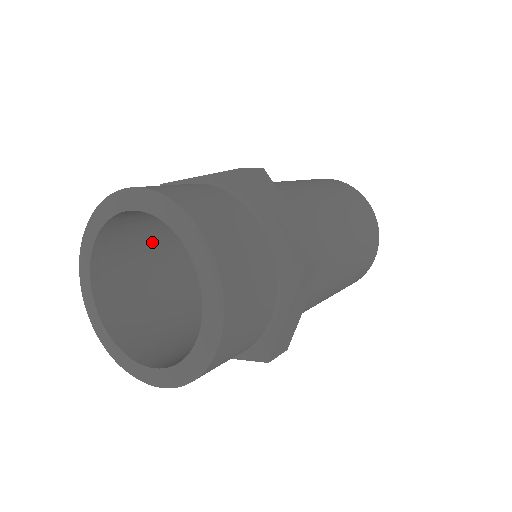
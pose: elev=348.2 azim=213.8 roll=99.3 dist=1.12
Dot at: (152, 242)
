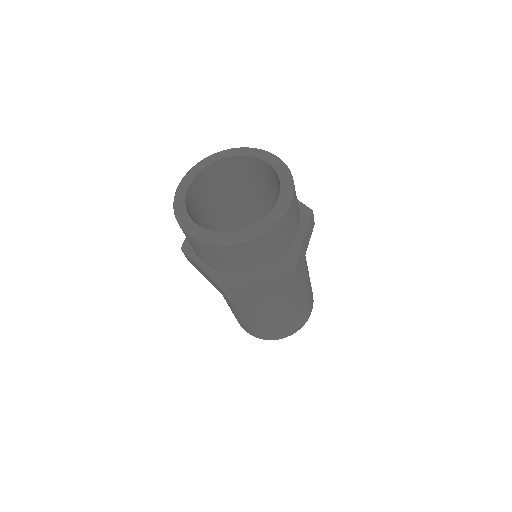
Dot at: (204, 216)
